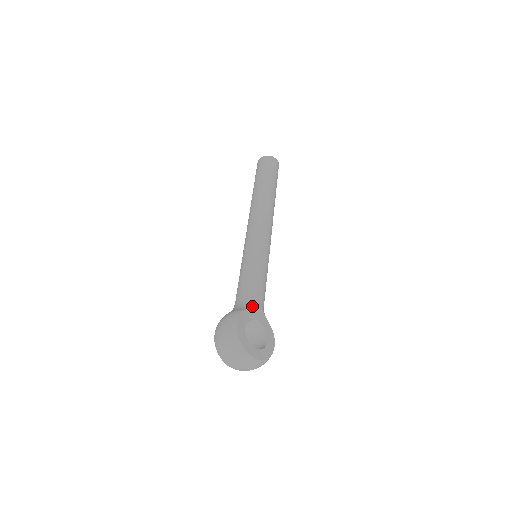
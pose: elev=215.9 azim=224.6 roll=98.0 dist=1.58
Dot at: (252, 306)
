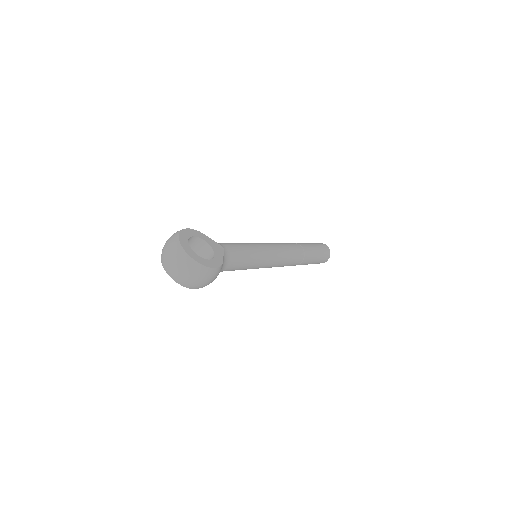
Dot at: occluded
